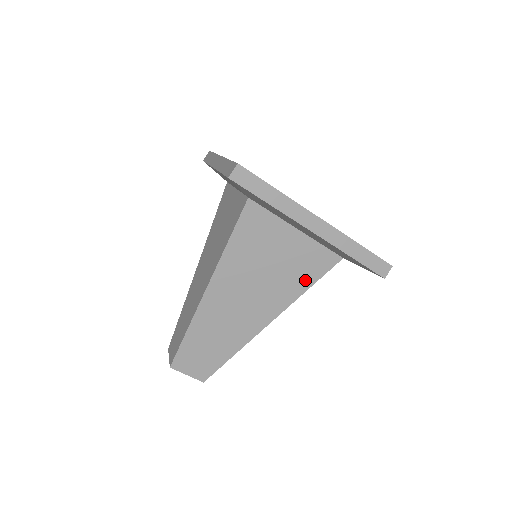
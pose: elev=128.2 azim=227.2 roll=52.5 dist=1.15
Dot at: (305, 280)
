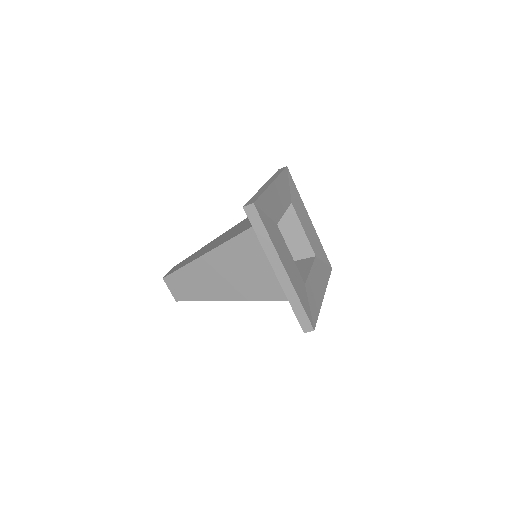
Dot at: (265, 294)
